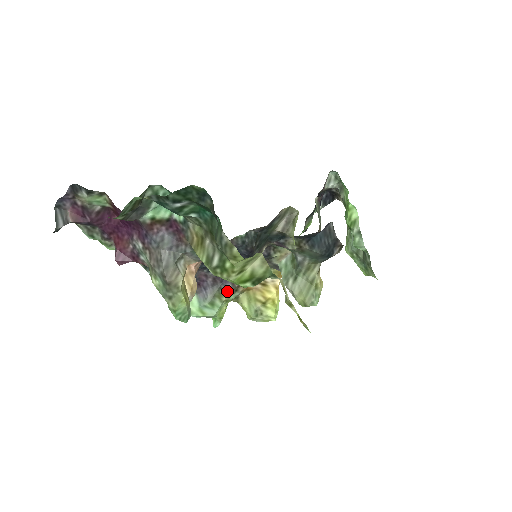
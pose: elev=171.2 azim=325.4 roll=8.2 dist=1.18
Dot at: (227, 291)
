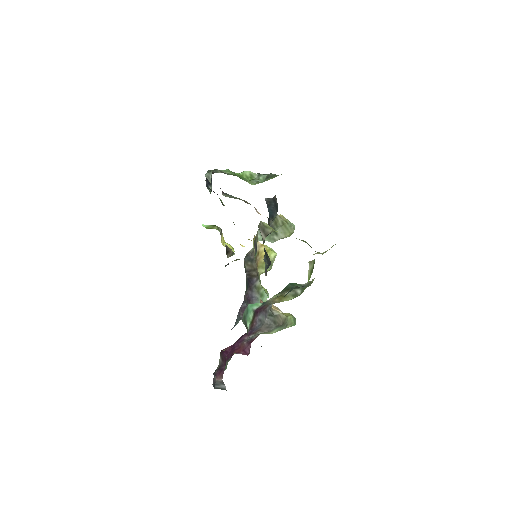
Dot at: (257, 282)
